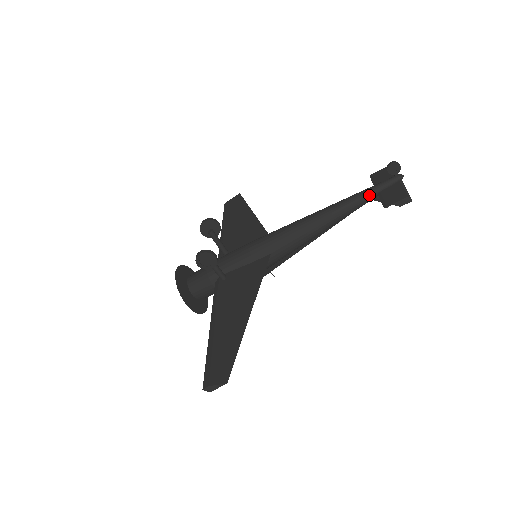
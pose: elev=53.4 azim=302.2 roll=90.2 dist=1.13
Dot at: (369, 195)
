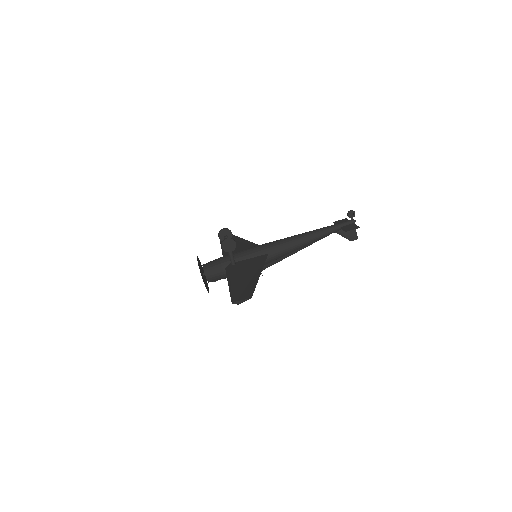
Dot at: (335, 228)
